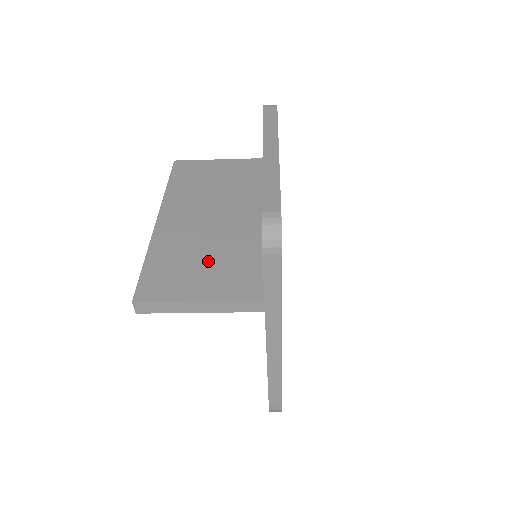
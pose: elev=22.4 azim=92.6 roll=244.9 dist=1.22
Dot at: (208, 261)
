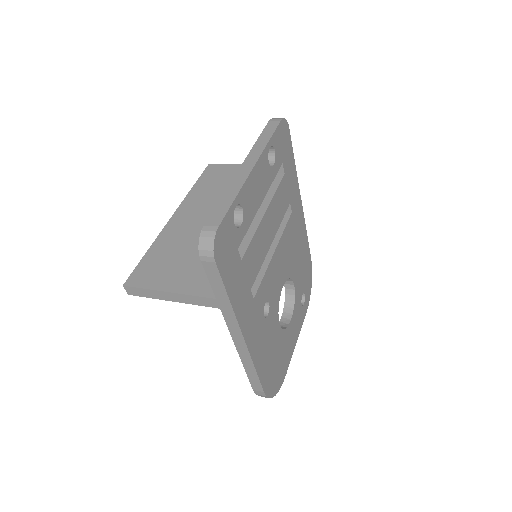
Dot at: (191, 258)
